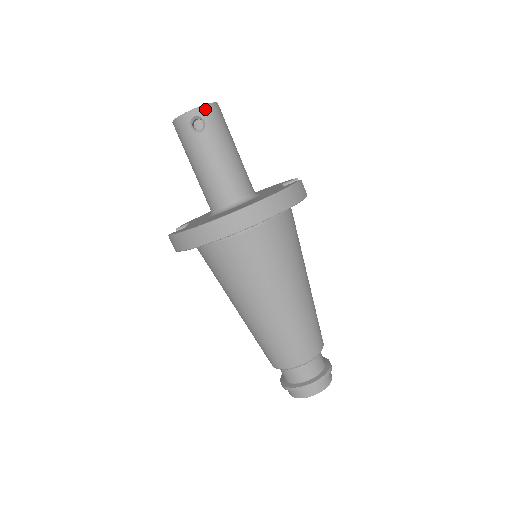
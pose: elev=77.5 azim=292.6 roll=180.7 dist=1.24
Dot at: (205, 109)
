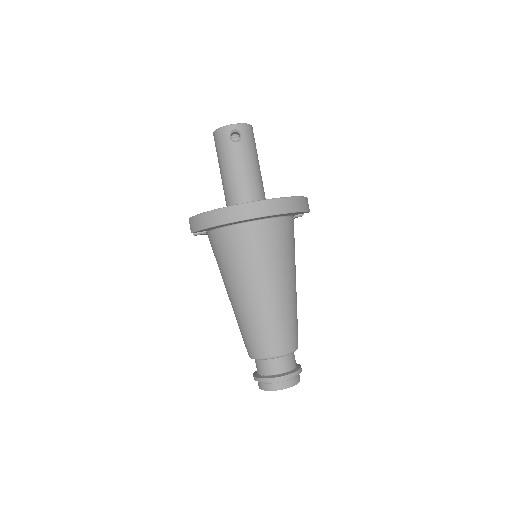
Dot at: (244, 126)
